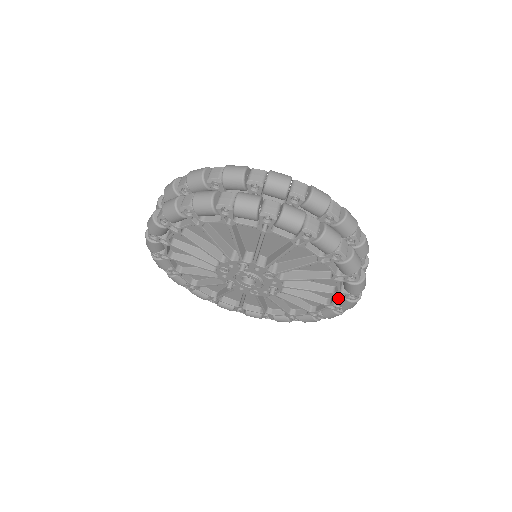
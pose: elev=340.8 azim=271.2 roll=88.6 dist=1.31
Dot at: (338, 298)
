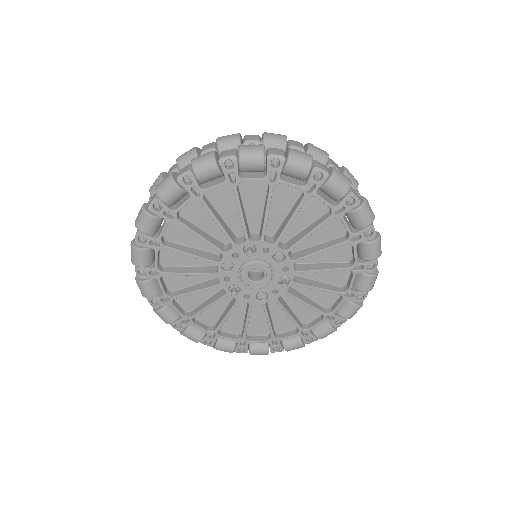
Dot at: (354, 281)
